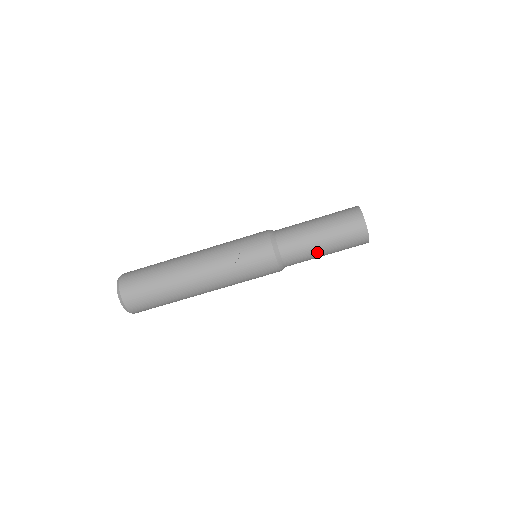
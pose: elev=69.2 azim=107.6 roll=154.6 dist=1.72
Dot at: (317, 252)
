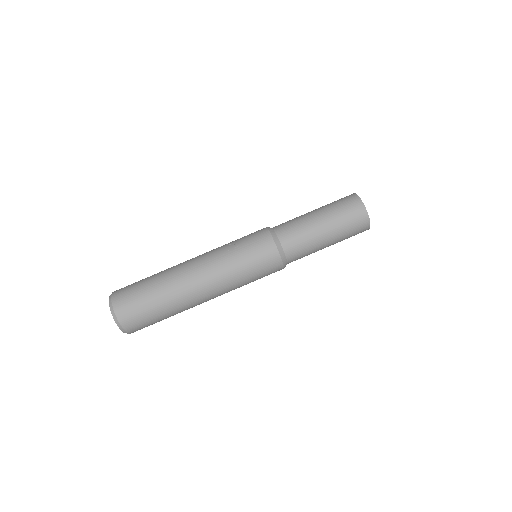
Dot at: (315, 229)
